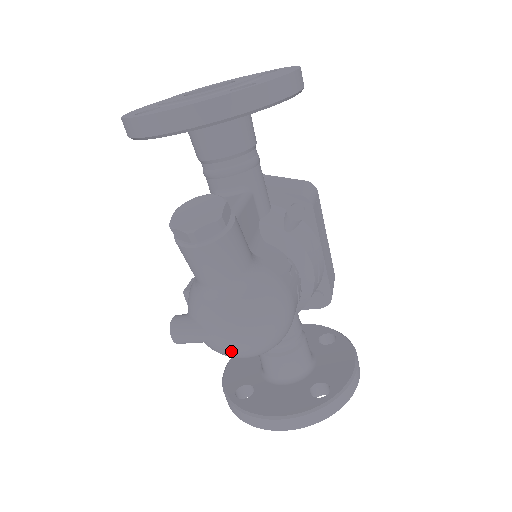
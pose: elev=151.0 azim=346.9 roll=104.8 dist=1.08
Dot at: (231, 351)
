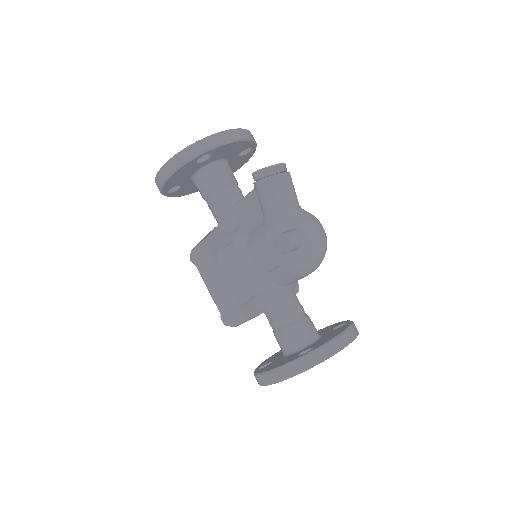
Dot at: (319, 242)
